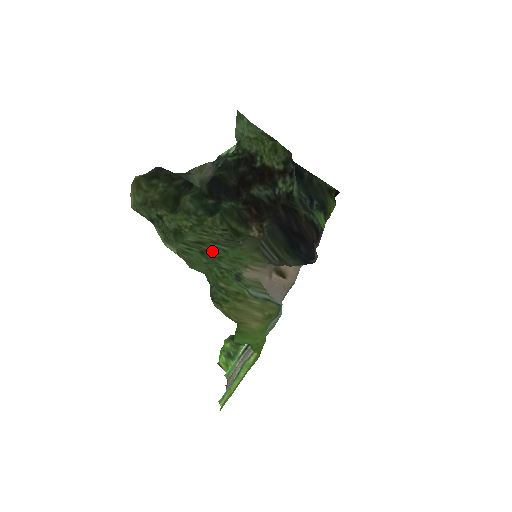
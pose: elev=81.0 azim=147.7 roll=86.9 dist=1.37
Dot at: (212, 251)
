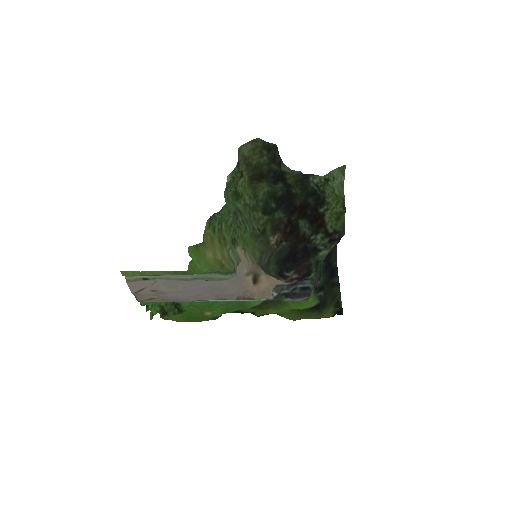
Dot at: (240, 220)
